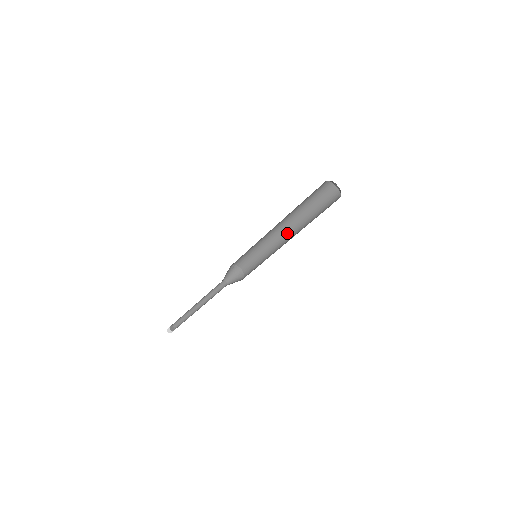
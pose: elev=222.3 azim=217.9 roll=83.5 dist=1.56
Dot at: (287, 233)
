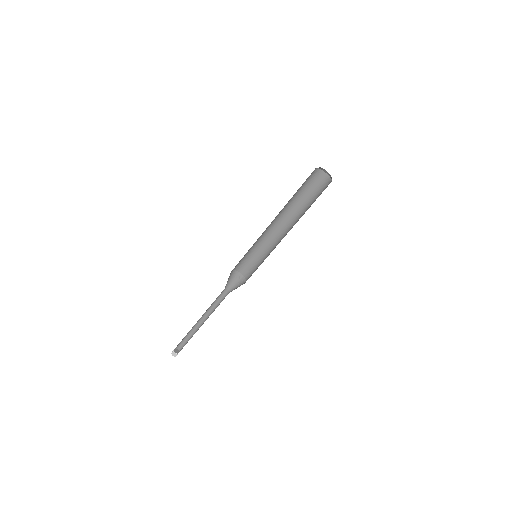
Dot at: (286, 234)
